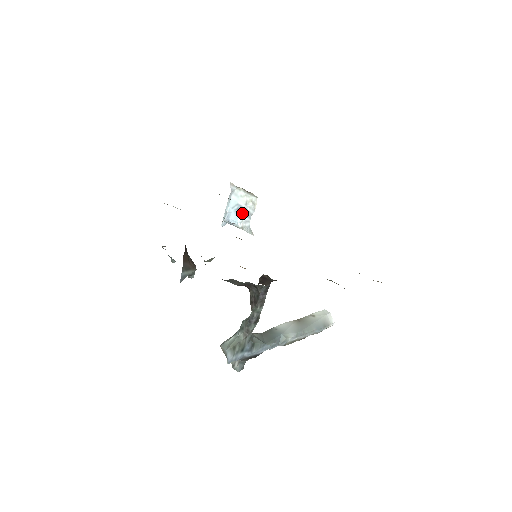
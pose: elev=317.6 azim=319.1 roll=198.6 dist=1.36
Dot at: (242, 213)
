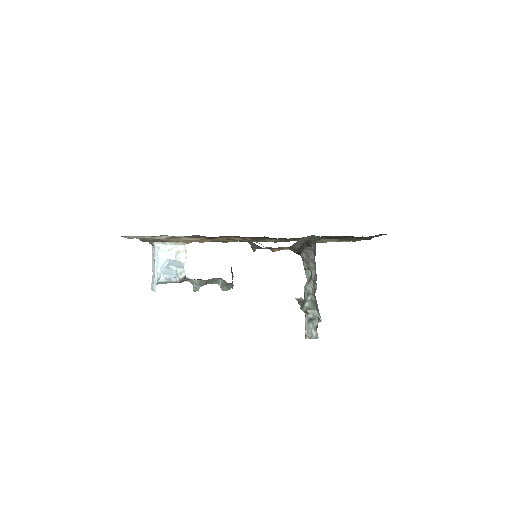
Dot at: (174, 266)
